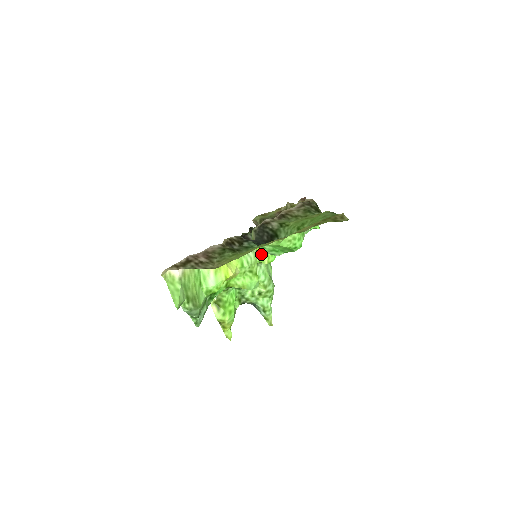
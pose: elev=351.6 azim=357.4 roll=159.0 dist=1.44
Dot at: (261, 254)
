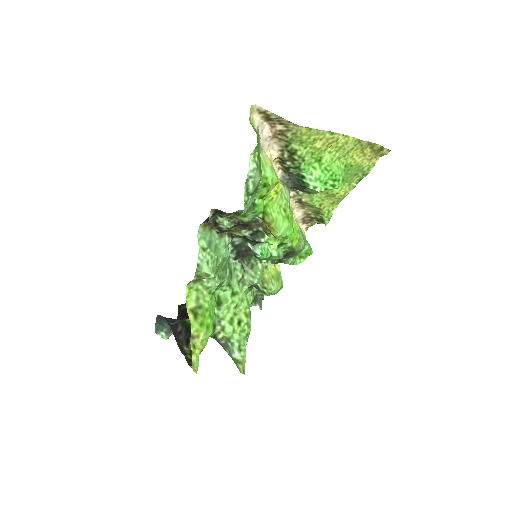
Dot at: occluded
